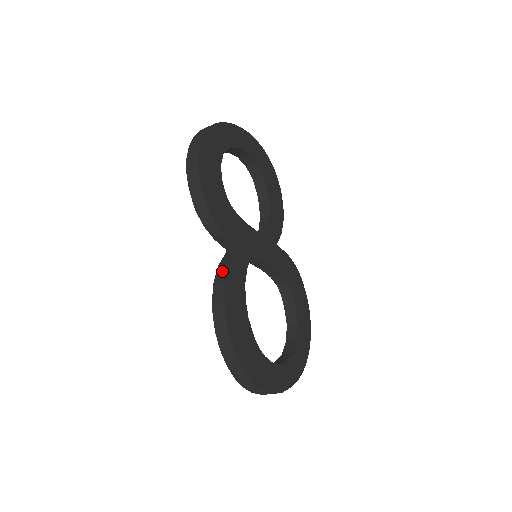
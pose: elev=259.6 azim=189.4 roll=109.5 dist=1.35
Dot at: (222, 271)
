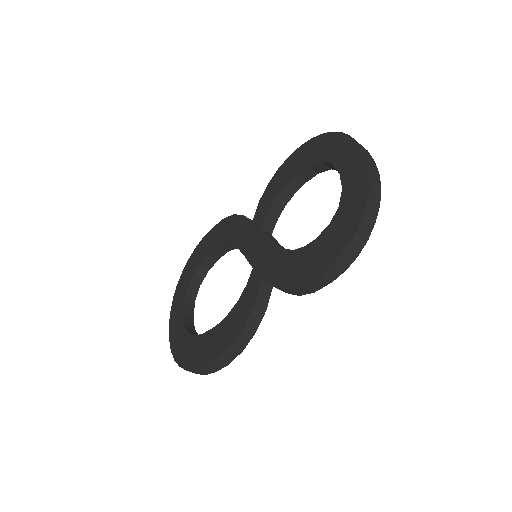
Dot at: (257, 316)
